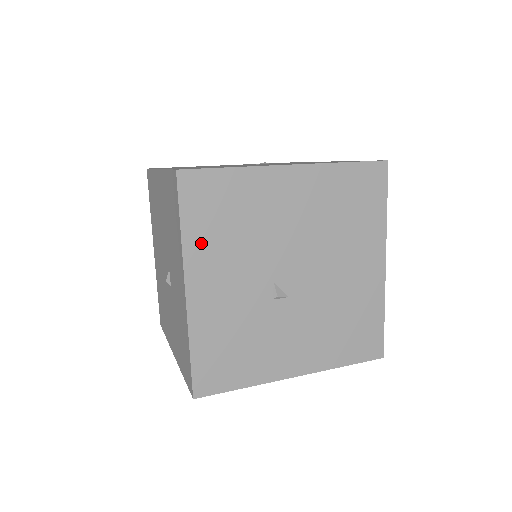
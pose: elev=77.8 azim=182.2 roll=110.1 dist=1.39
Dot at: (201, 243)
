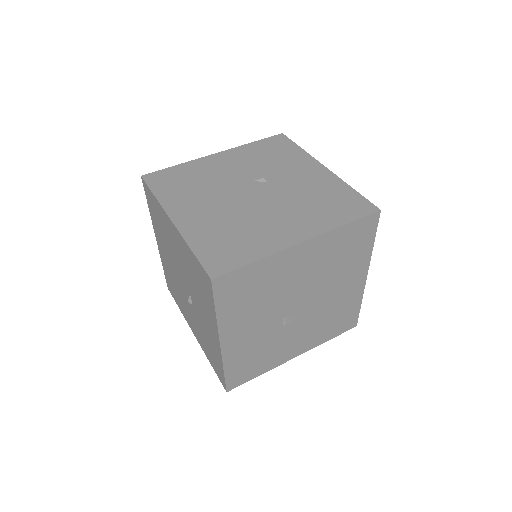
Dot at: (231, 314)
